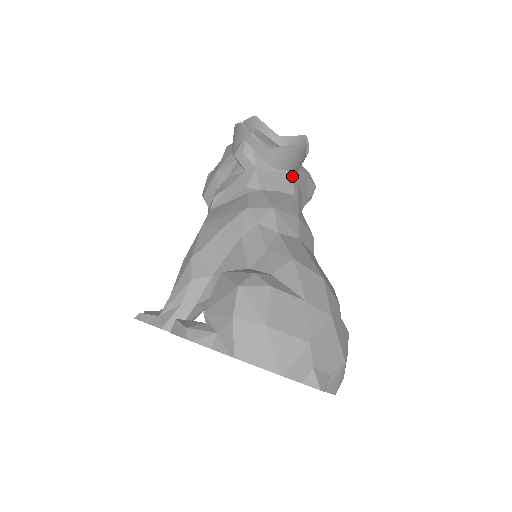
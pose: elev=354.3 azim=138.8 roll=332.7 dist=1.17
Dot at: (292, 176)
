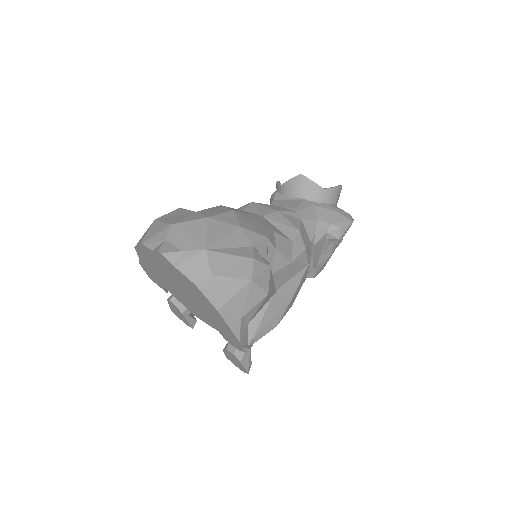
Dot at: (305, 201)
